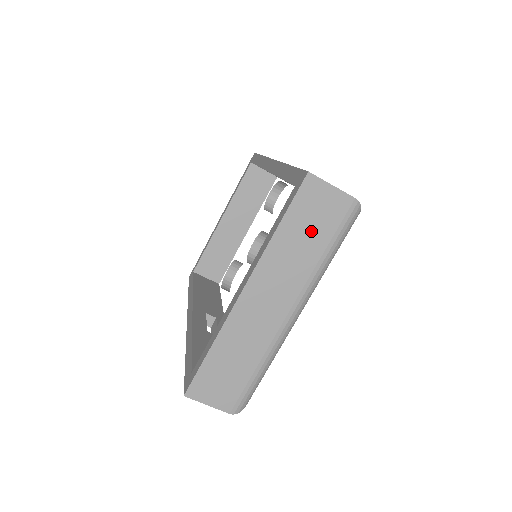
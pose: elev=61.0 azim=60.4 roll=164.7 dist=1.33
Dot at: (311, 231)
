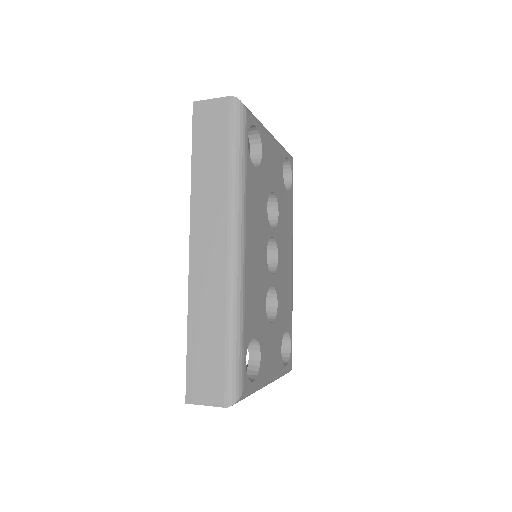
Dot at: occluded
